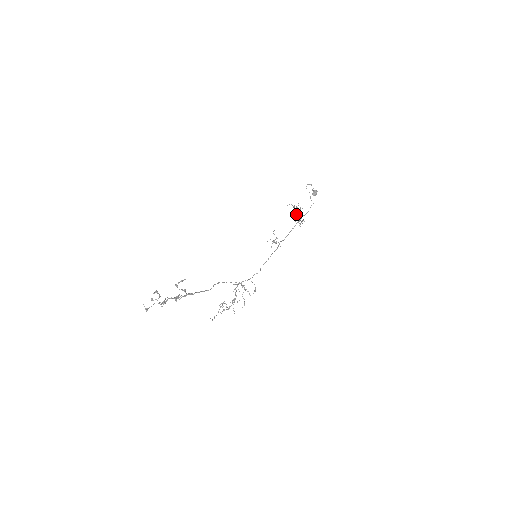
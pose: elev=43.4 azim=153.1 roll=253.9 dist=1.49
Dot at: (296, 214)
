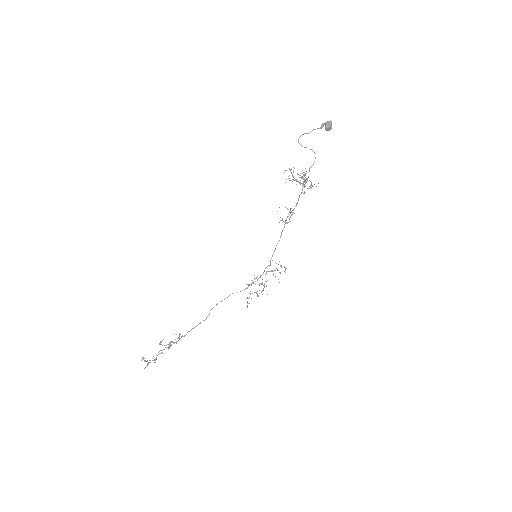
Dot at: occluded
